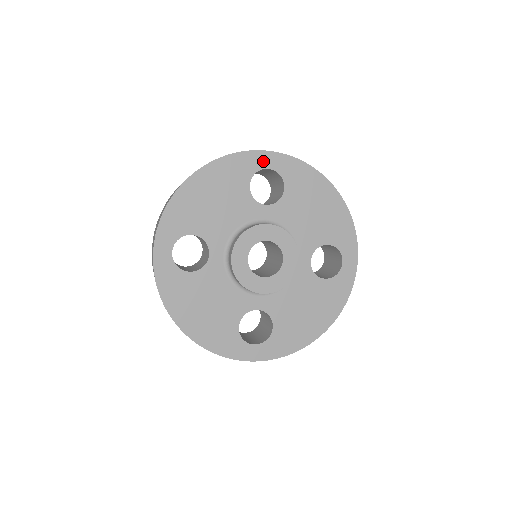
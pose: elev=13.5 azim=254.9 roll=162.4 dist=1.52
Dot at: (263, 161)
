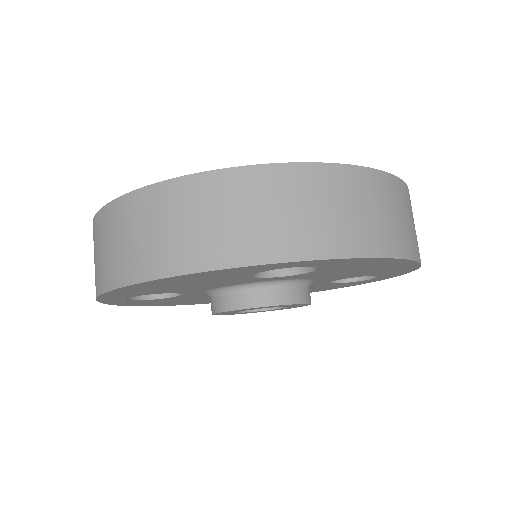
Dot at: (286, 266)
